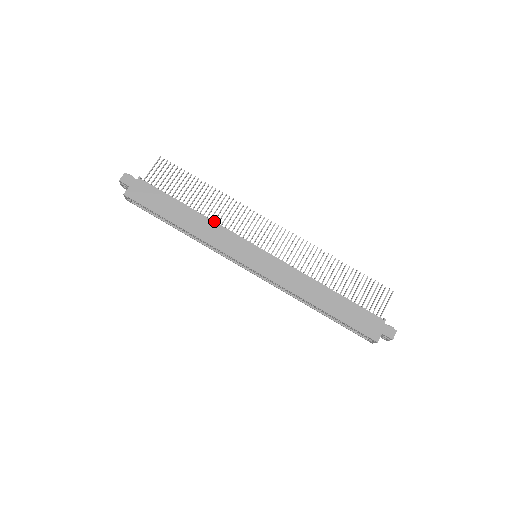
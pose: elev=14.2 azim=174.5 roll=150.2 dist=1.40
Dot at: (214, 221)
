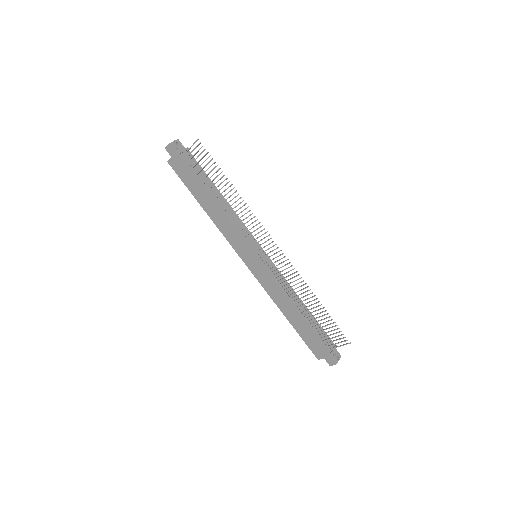
Dot at: (229, 216)
